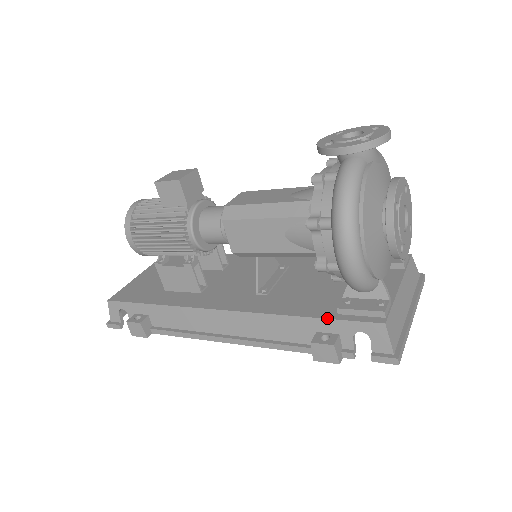
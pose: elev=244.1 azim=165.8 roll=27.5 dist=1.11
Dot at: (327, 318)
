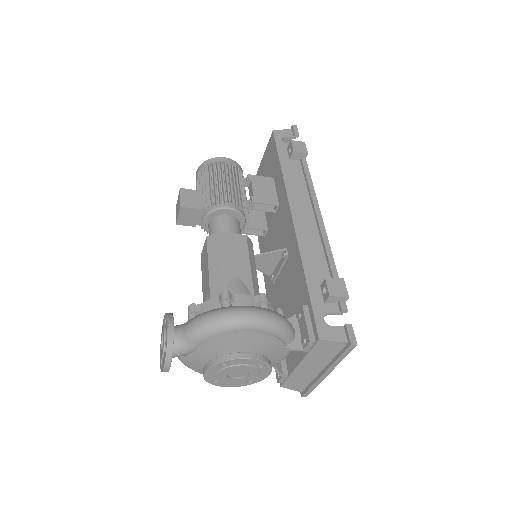
Dot at: occluded
